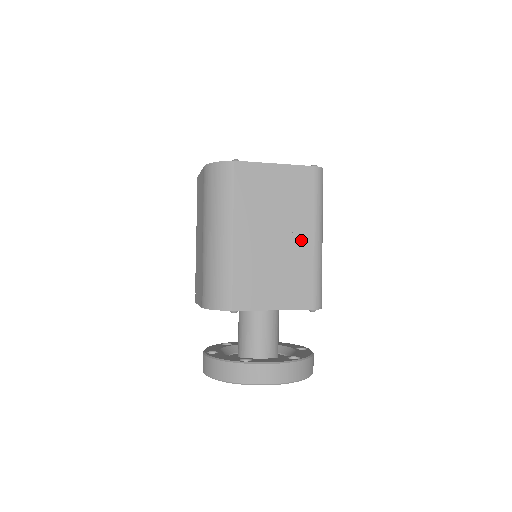
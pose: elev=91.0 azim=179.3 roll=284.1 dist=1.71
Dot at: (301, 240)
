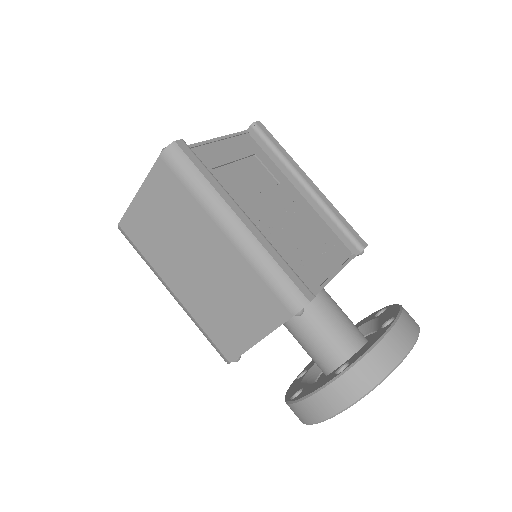
Dot at: (217, 248)
